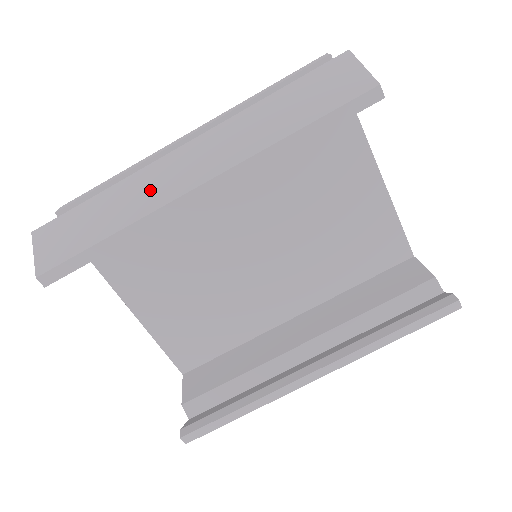
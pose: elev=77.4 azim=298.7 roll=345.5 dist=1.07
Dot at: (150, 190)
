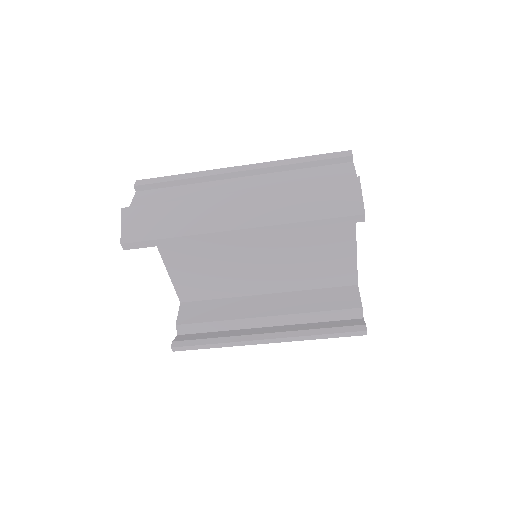
Dot at: (207, 217)
